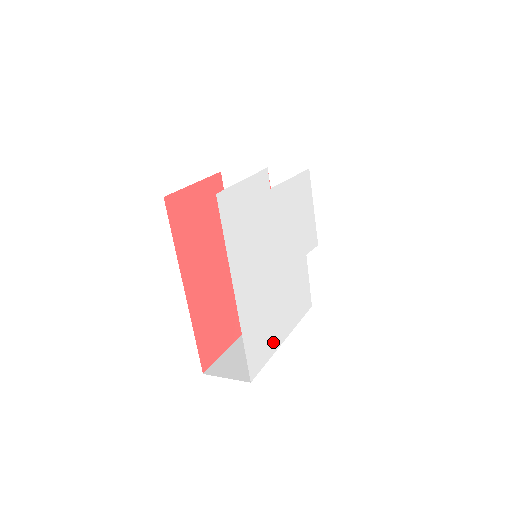
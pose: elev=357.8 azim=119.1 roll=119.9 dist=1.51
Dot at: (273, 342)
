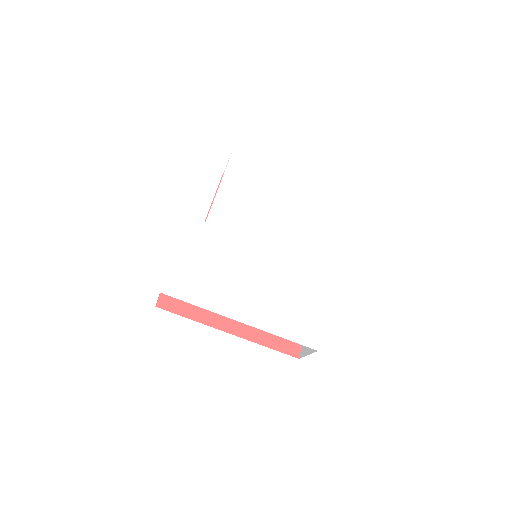
Dot at: (318, 303)
